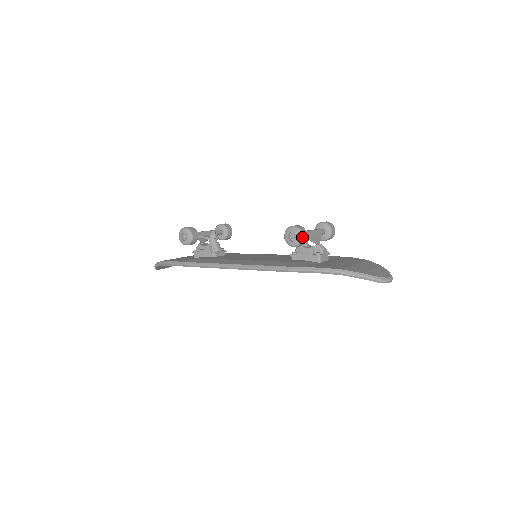
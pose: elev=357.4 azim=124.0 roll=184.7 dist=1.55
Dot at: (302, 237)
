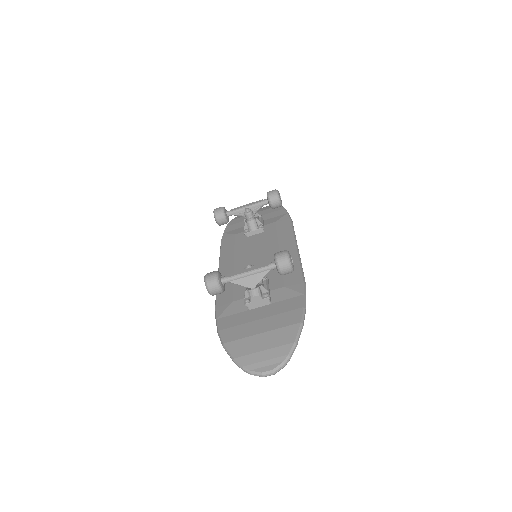
Dot at: (209, 291)
